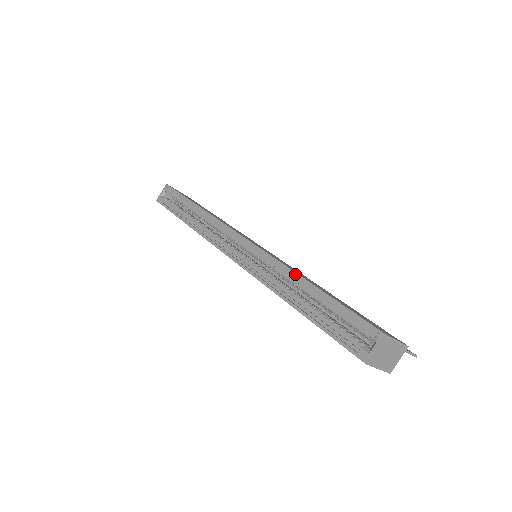
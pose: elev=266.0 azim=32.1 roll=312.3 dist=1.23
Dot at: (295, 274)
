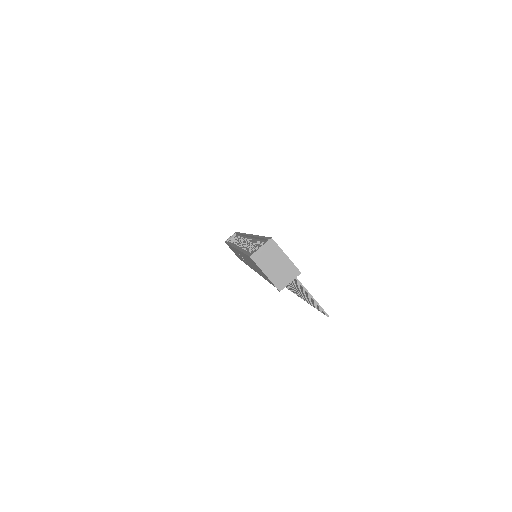
Dot at: (255, 236)
